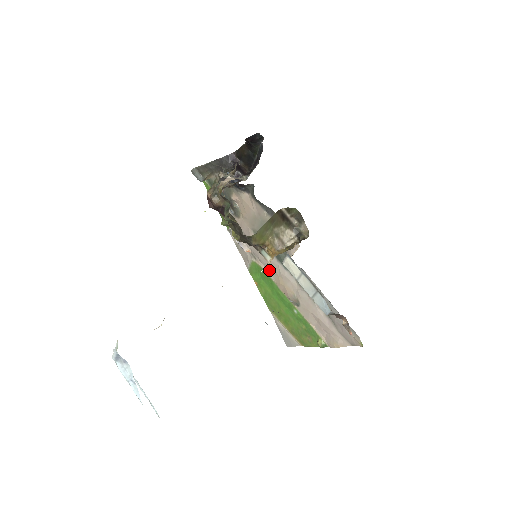
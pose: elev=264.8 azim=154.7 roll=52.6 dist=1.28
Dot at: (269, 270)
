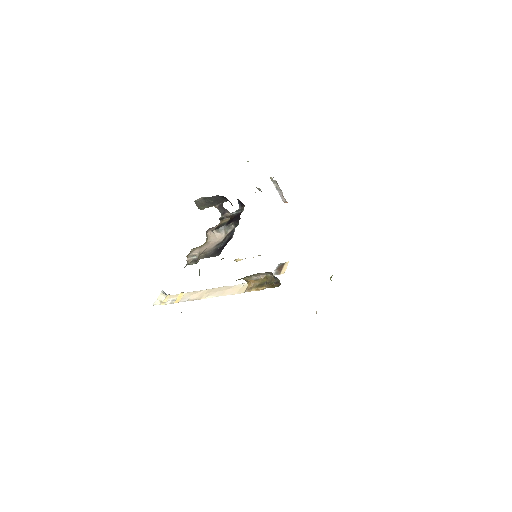
Dot at: occluded
